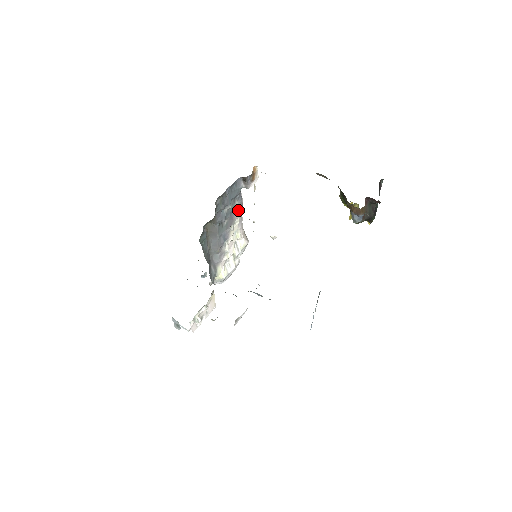
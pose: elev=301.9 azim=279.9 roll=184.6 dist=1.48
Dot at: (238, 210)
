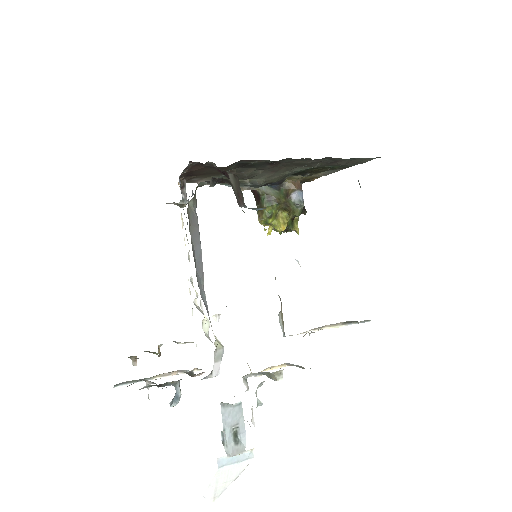
Dot at: occluded
